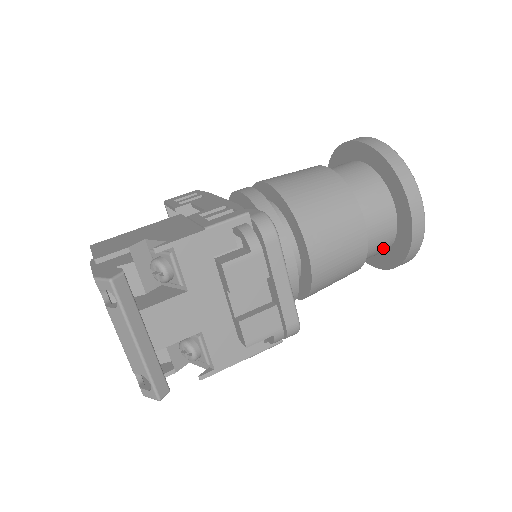
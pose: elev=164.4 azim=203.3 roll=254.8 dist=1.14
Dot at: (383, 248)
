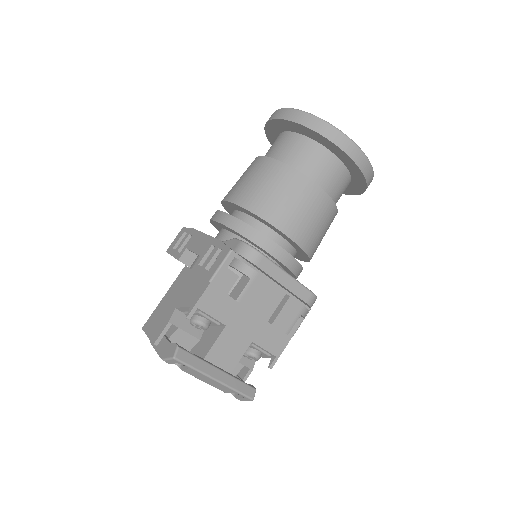
Dot at: (346, 186)
